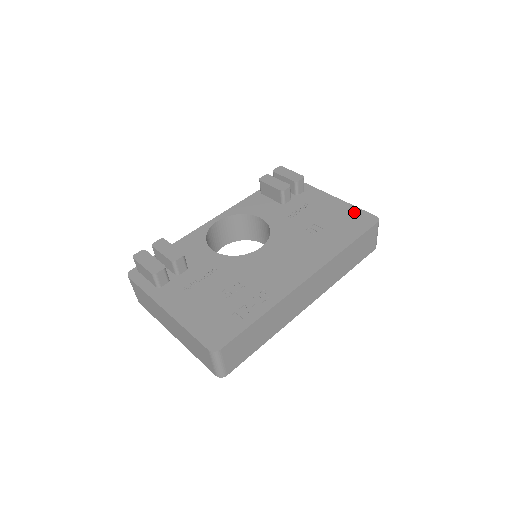
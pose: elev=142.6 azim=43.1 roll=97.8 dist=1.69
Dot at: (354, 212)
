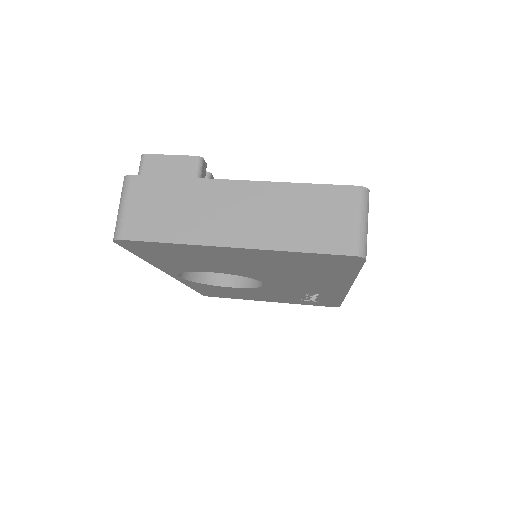
Dot at: occluded
